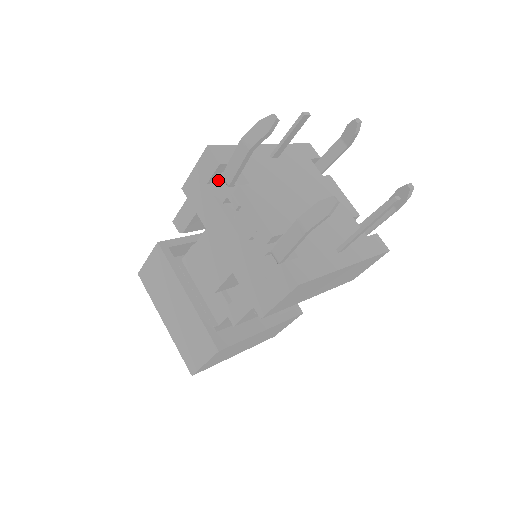
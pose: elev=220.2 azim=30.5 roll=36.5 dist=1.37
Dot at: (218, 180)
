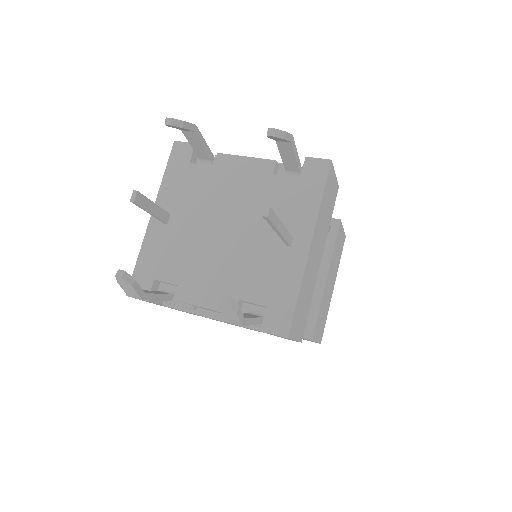
Dot at: occluded
